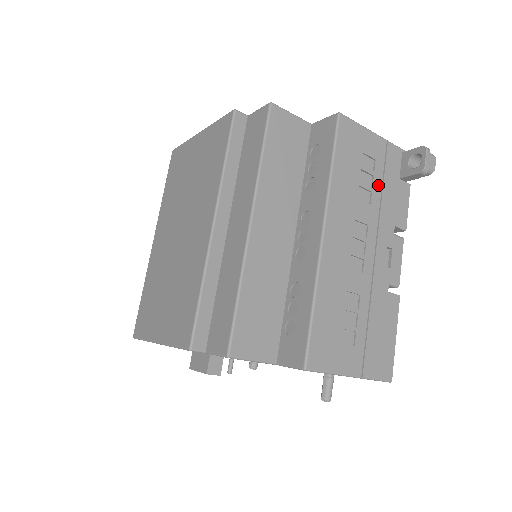
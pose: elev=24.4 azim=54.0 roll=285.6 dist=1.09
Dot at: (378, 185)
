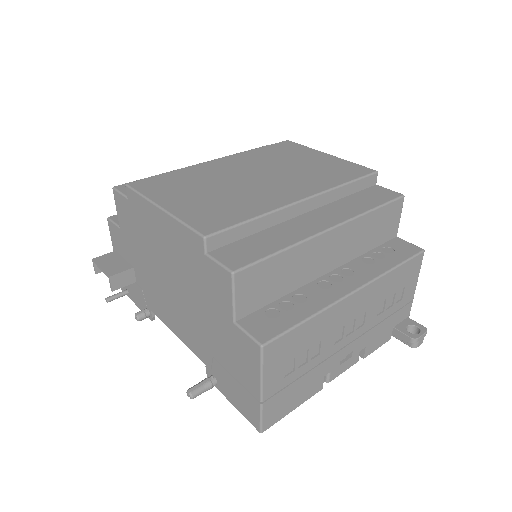
Dot at: (388, 313)
